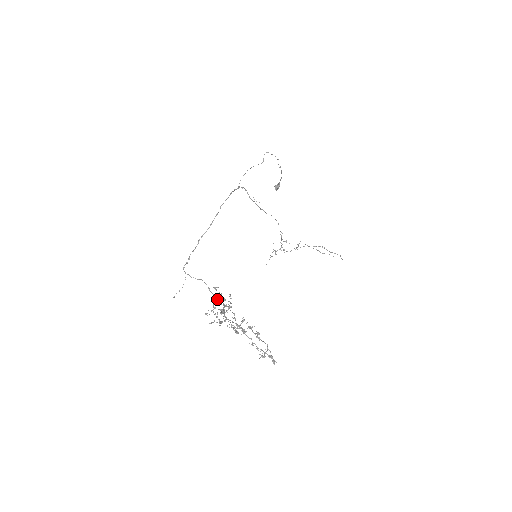
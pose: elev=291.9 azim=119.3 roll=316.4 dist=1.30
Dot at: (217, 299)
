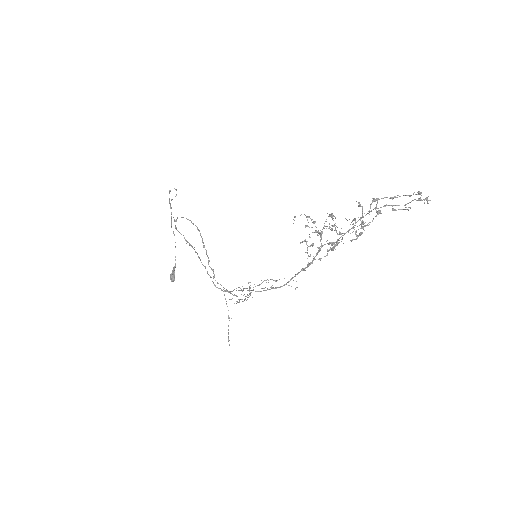
Dot at: (281, 286)
